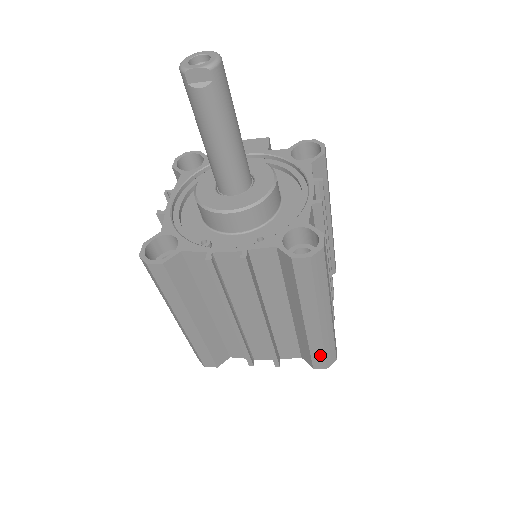
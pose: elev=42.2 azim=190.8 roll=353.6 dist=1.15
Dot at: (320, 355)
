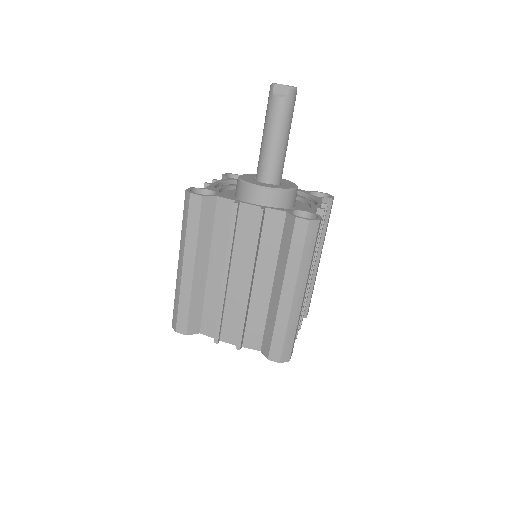
Dot at: (280, 341)
